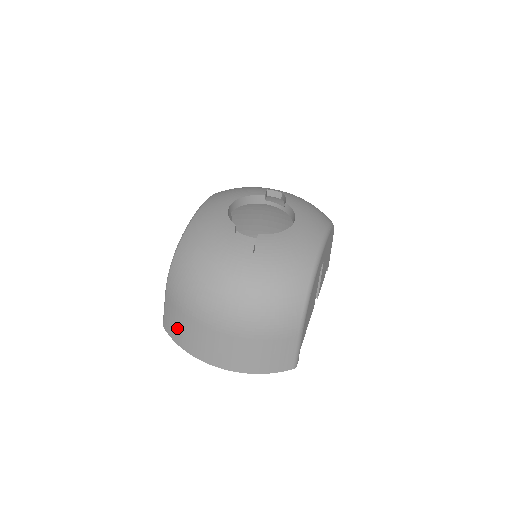
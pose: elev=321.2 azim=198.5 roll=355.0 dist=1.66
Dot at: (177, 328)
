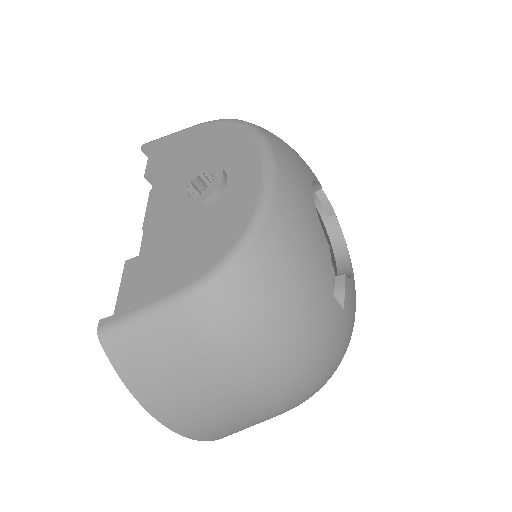
Dot at: (156, 369)
